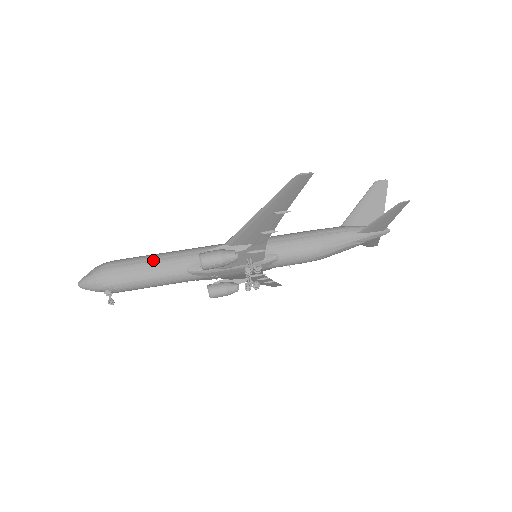
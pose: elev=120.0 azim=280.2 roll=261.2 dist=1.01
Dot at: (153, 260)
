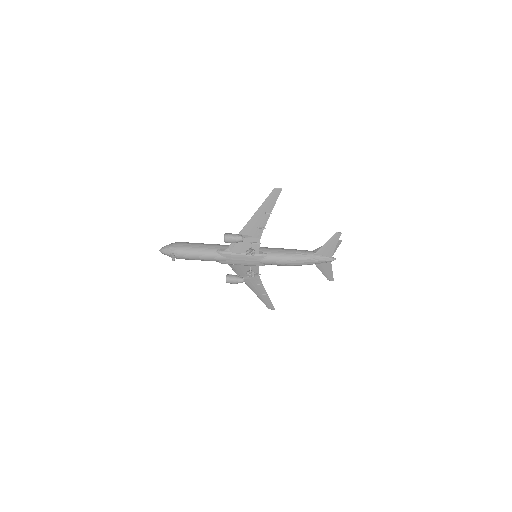
Dot at: (201, 244)
